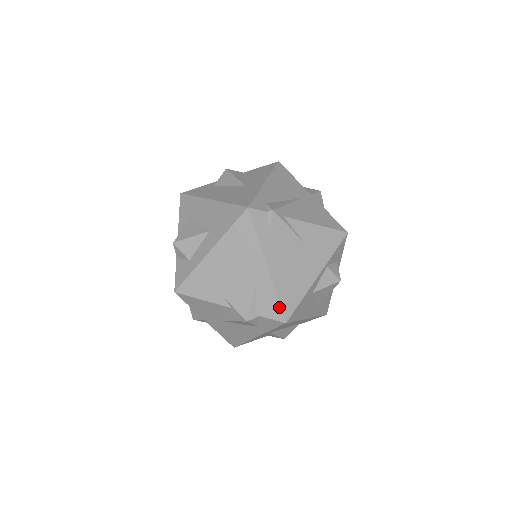
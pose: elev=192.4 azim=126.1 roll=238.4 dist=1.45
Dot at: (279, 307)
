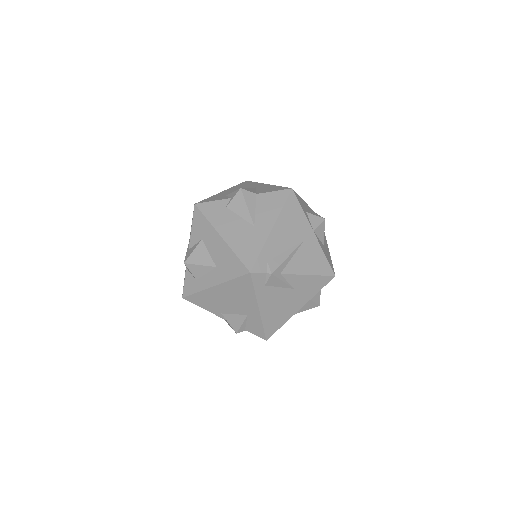
Dot at: (263, 332)
